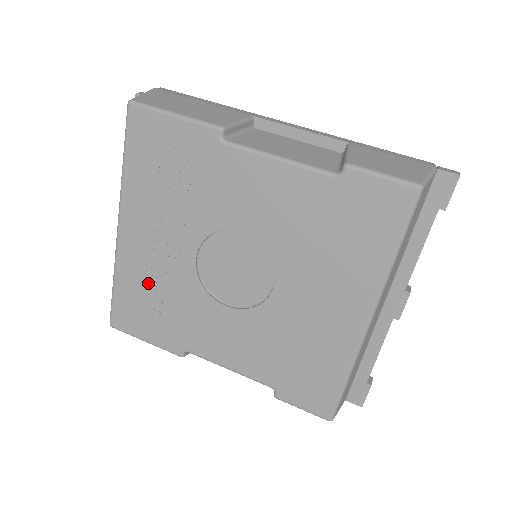
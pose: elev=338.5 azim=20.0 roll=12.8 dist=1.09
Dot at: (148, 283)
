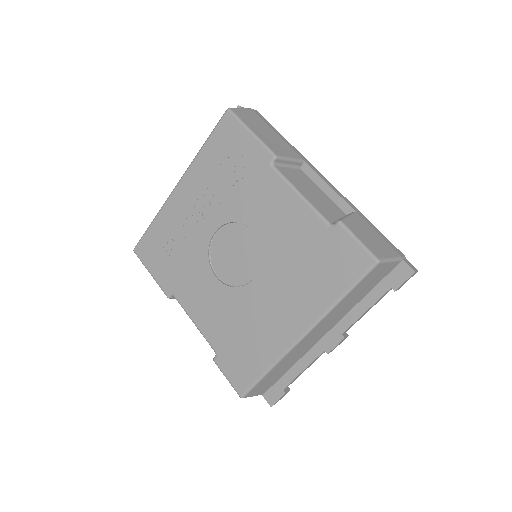
Dot at: (174, 234)
